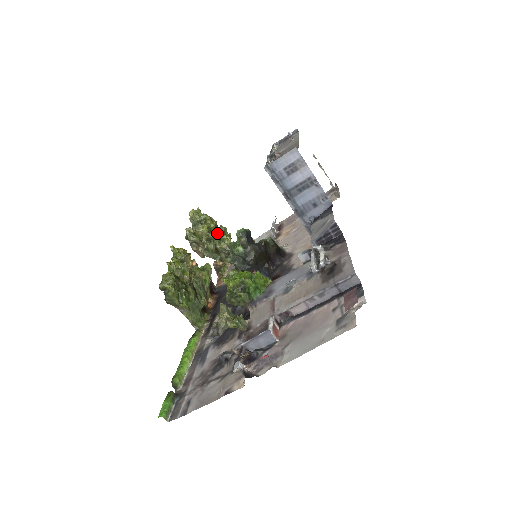
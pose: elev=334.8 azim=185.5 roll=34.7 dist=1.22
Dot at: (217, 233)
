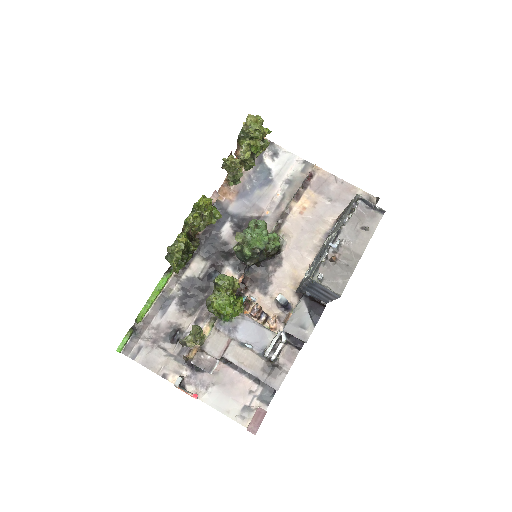
Dot at: (255, 157)
